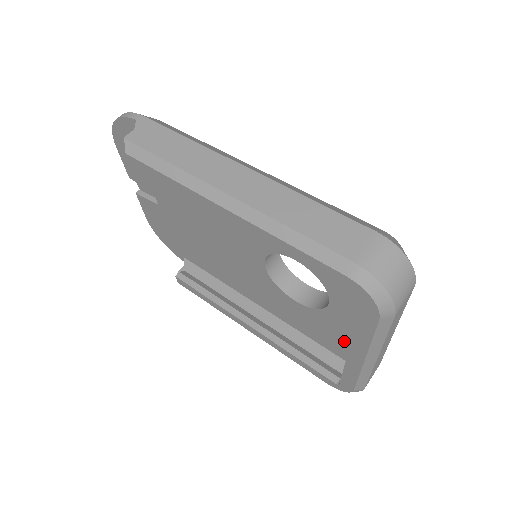
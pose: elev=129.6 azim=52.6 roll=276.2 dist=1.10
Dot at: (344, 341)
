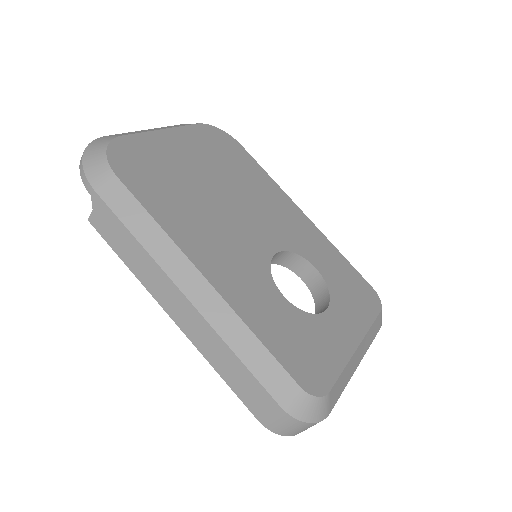
Dot at: occluded
